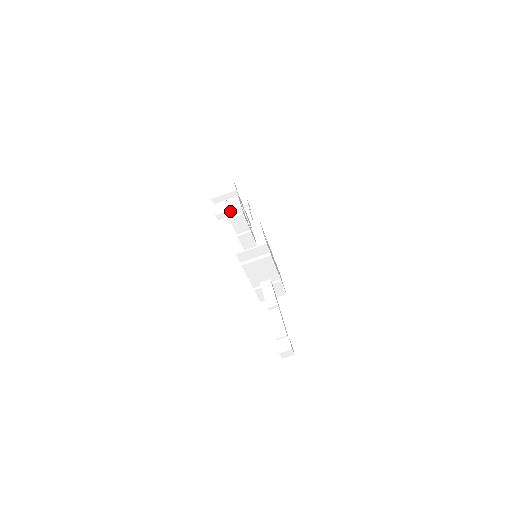
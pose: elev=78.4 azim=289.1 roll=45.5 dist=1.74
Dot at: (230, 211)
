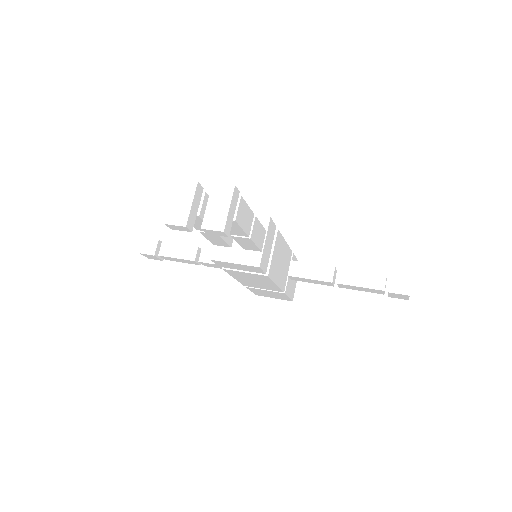
Dot at: (230, 207)
